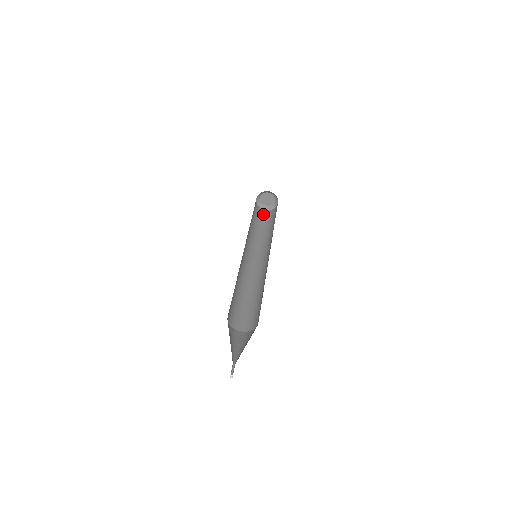
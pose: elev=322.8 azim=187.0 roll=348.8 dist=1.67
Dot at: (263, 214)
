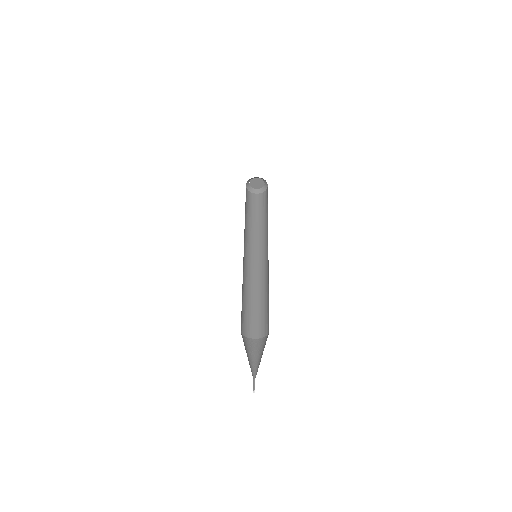
Dot at: (263, 198)
